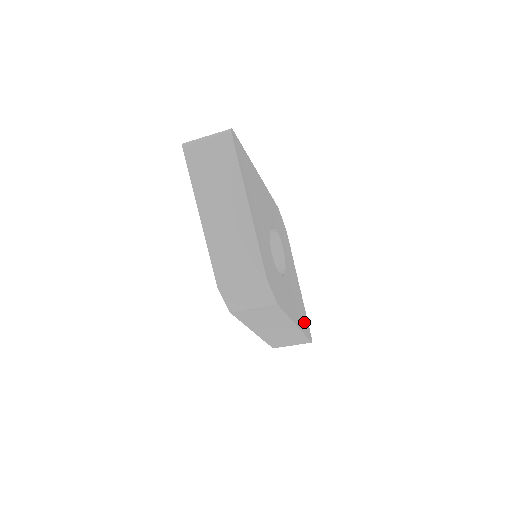
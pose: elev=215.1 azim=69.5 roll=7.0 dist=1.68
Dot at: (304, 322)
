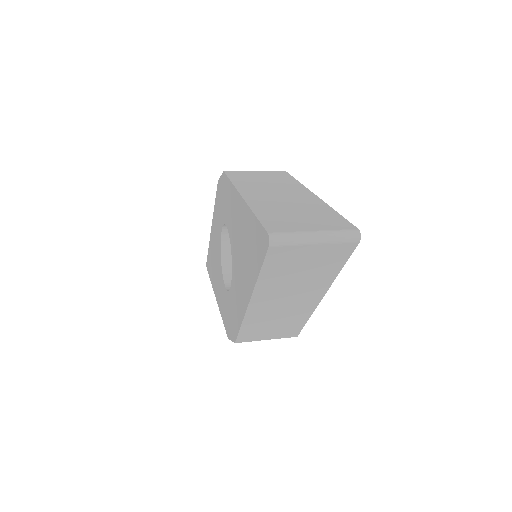
Dot at: occluded
